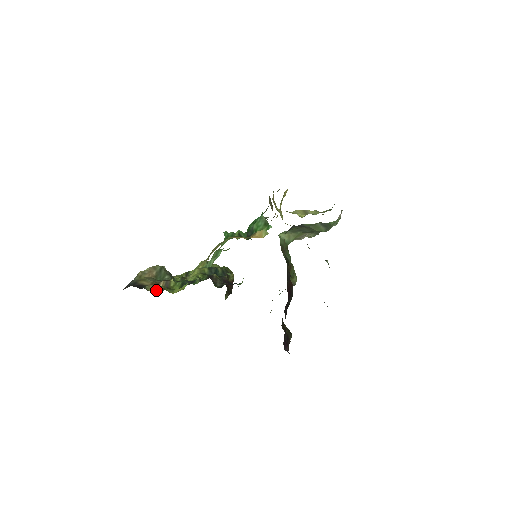
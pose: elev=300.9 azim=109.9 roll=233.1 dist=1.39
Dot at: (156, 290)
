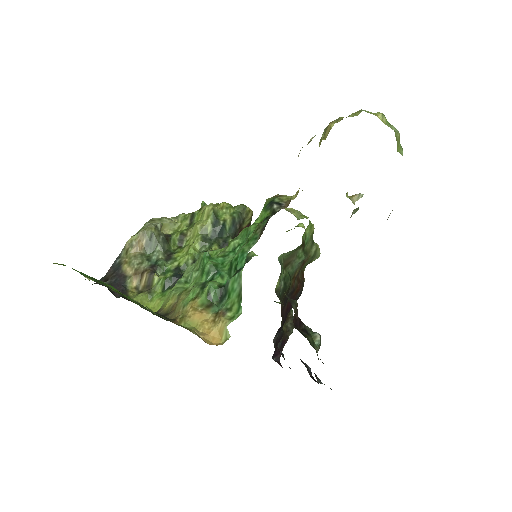
Dot at: (139, 285)
